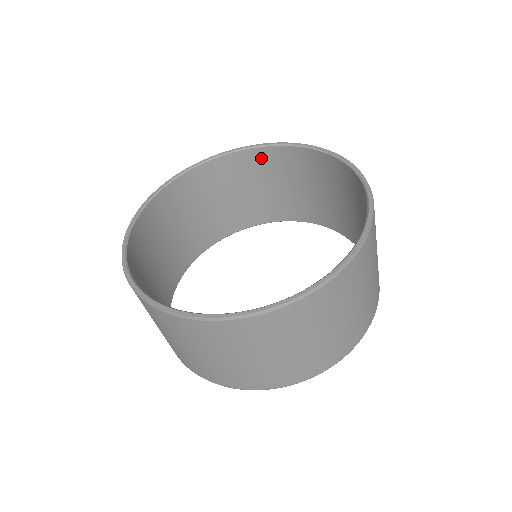
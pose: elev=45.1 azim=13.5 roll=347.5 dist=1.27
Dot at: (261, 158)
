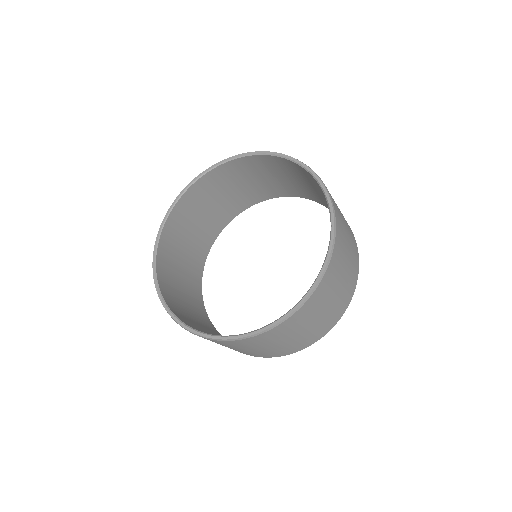
Dot at: (212, 179)
